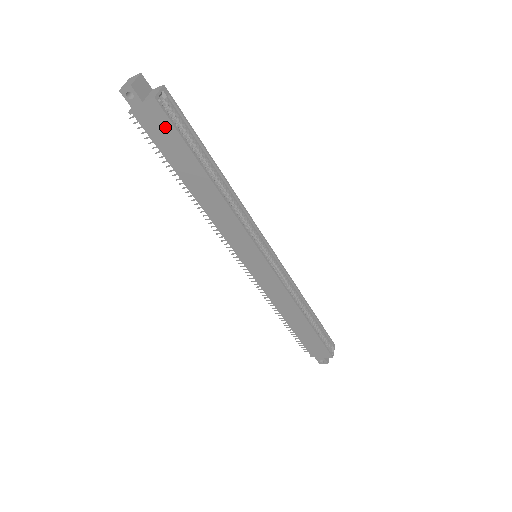
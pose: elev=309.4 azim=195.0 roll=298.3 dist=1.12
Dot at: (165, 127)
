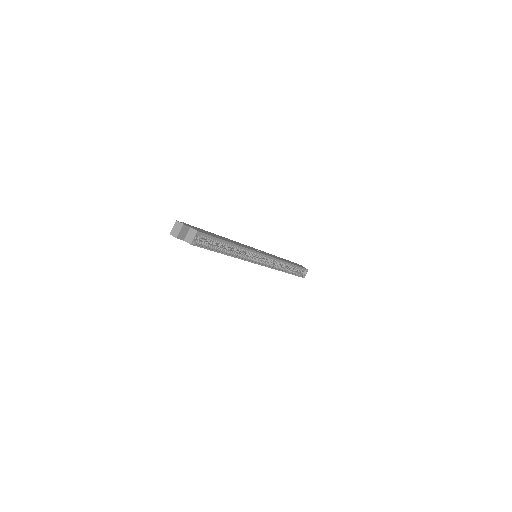
Dot at: occluded
